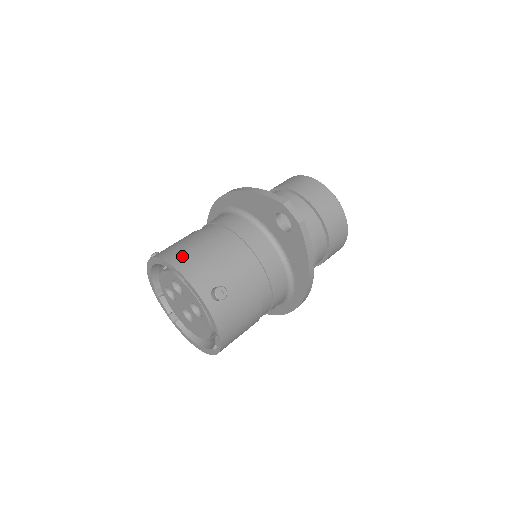
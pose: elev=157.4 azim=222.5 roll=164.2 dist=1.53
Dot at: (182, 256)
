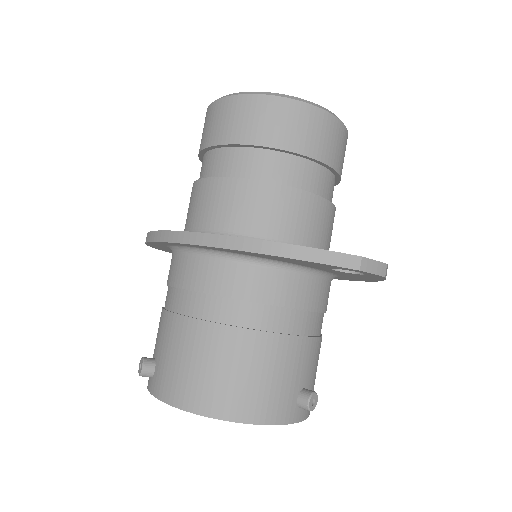
Dot at: (234, 397)
